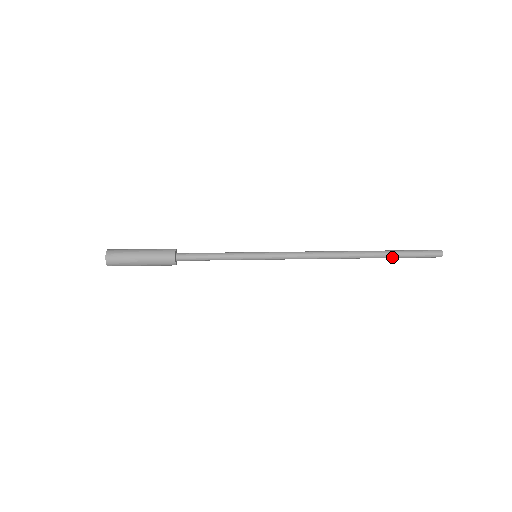
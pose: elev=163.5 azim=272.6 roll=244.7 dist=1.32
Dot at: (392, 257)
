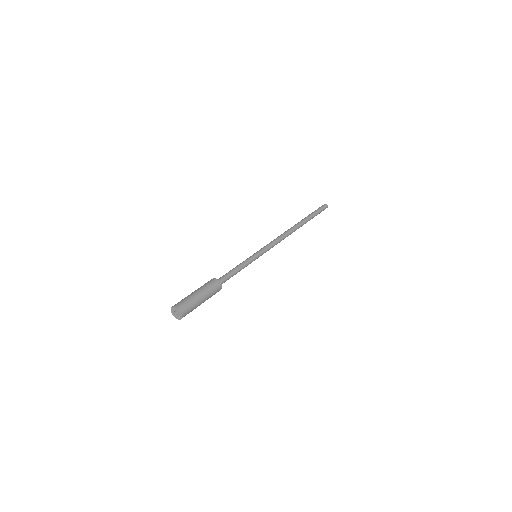
Dot at: occluded
